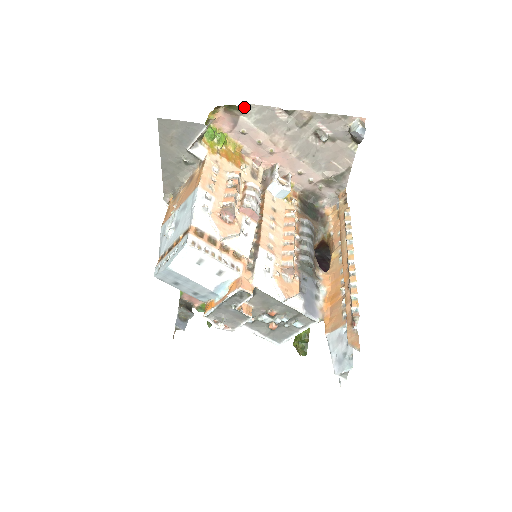
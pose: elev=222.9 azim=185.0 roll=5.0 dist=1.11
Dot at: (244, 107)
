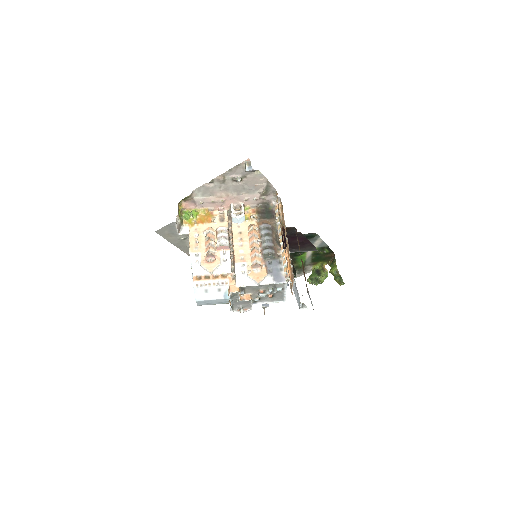
Dot at: (190, 195)
